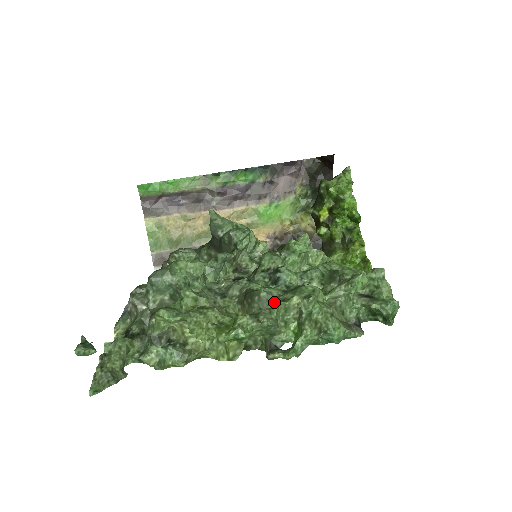
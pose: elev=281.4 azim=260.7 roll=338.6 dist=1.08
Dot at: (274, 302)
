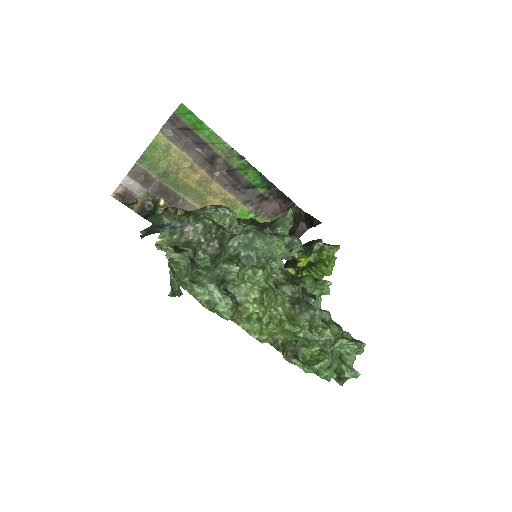
Dot at: (320, 324)
